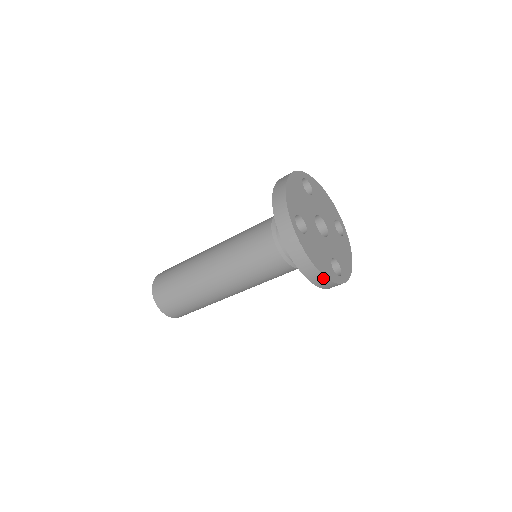
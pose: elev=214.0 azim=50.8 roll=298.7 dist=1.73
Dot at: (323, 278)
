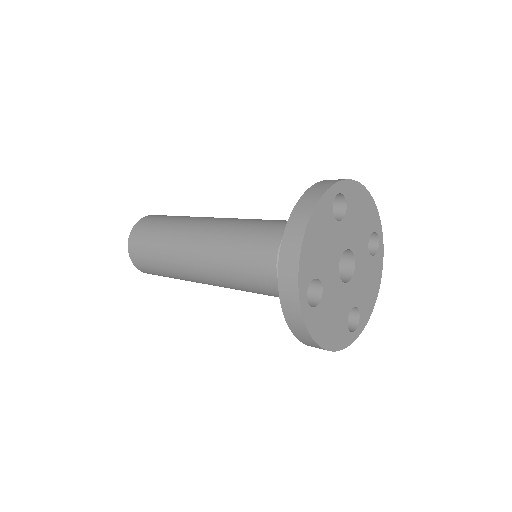
Dot at: (331, 350)
